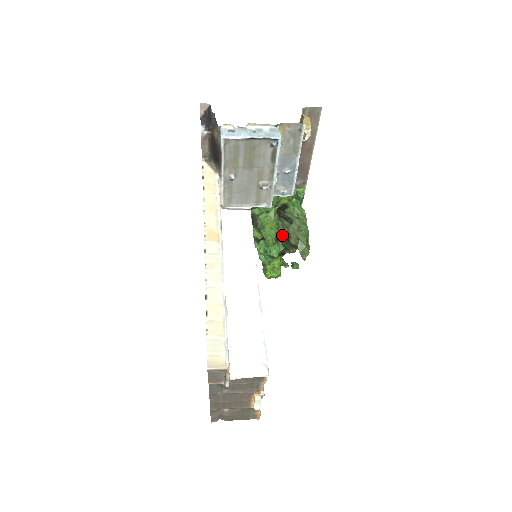
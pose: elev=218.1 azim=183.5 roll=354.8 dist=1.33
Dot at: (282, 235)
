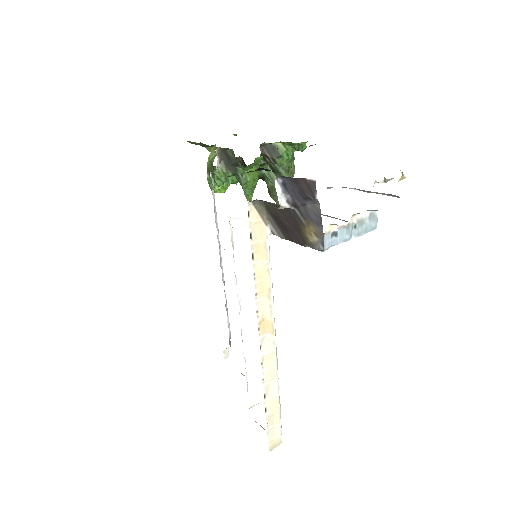
Dot at: occluded
